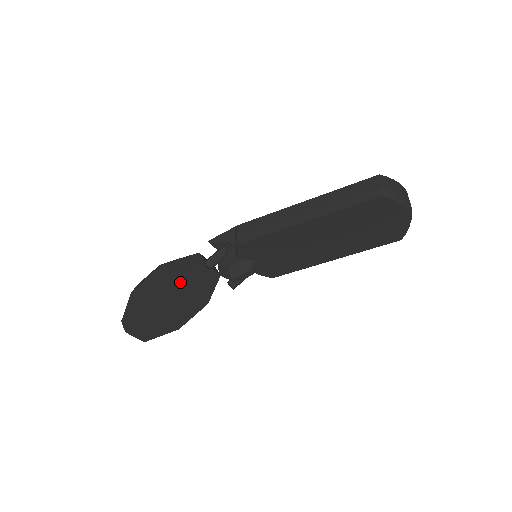
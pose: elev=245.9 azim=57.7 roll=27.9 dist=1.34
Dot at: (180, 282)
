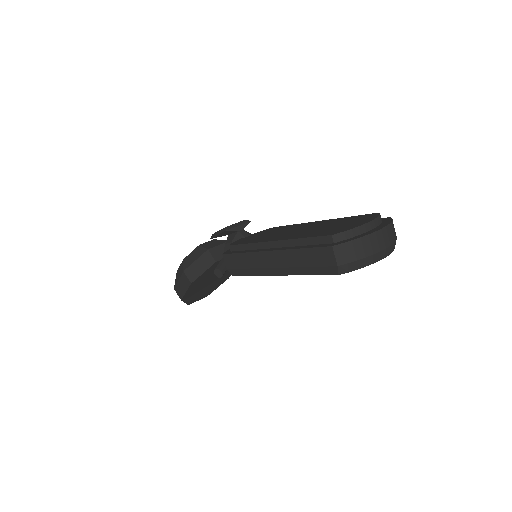
Dot at: (205, 277)
